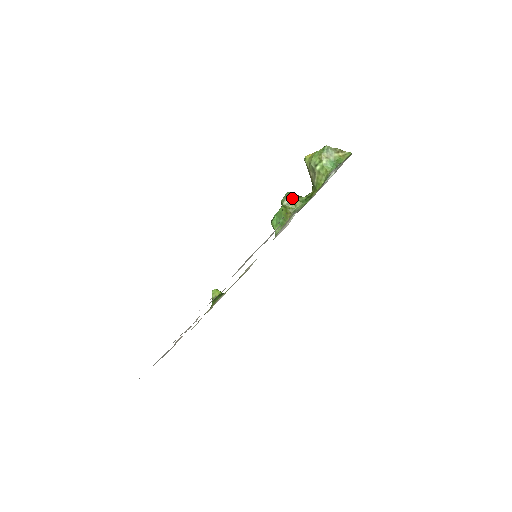
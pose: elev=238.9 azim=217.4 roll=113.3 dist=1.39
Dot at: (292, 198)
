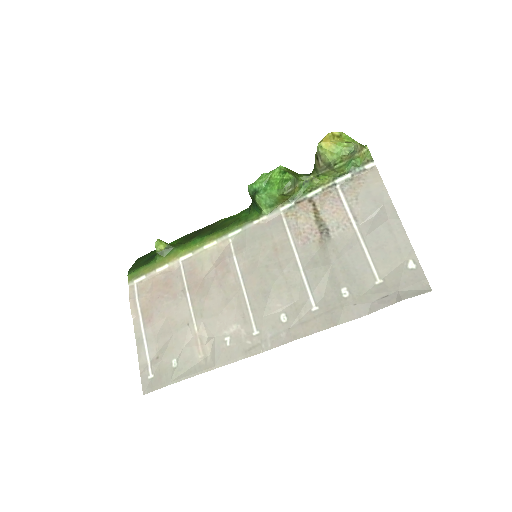
Dot at: (294, 187)
